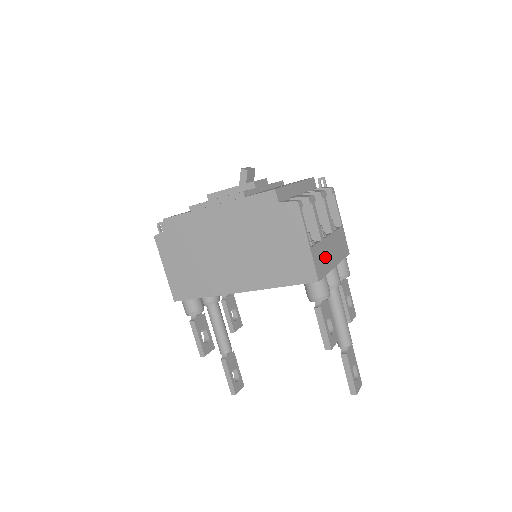
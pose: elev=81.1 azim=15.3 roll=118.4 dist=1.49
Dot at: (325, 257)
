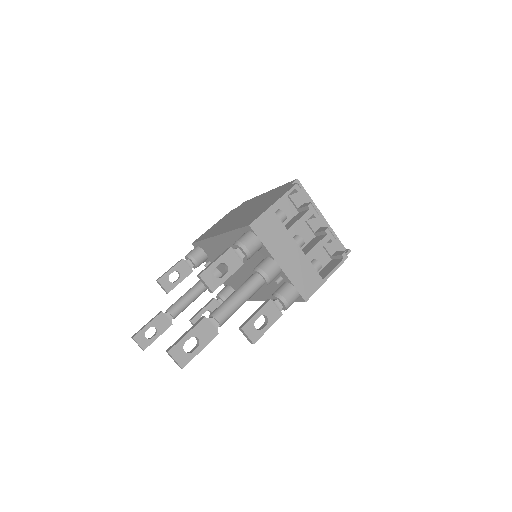
Dot at: (277, 239)
